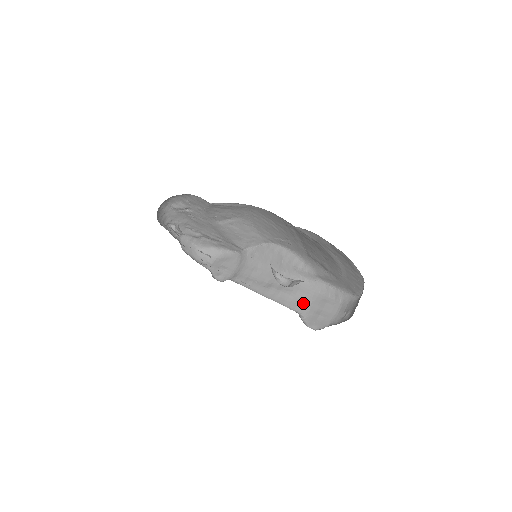
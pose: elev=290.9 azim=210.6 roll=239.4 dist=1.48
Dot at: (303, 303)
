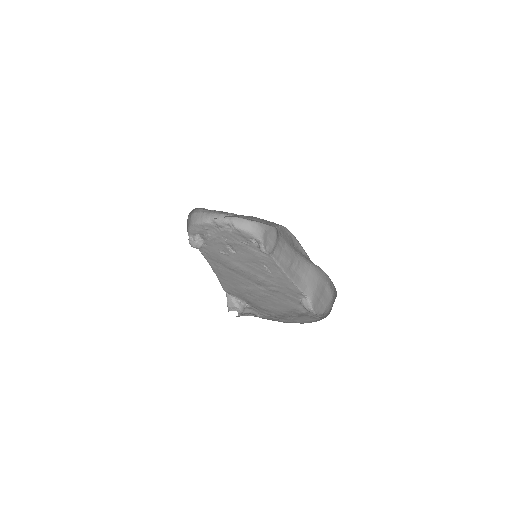
Dot at: (311, 286)
